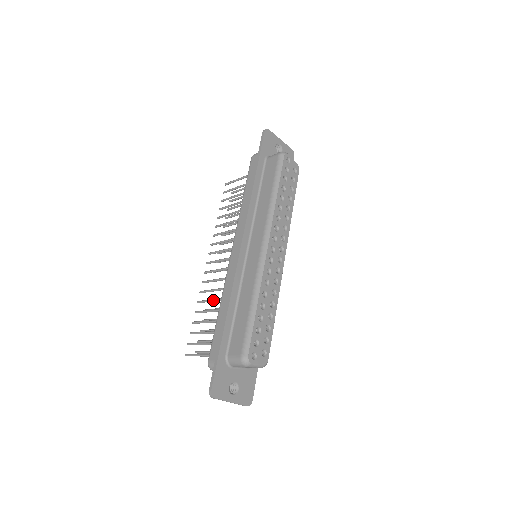
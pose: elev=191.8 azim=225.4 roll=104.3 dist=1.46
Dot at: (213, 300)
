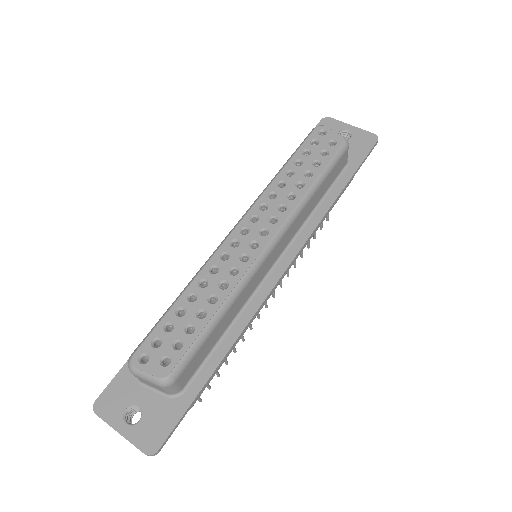
Dot at: occluded
